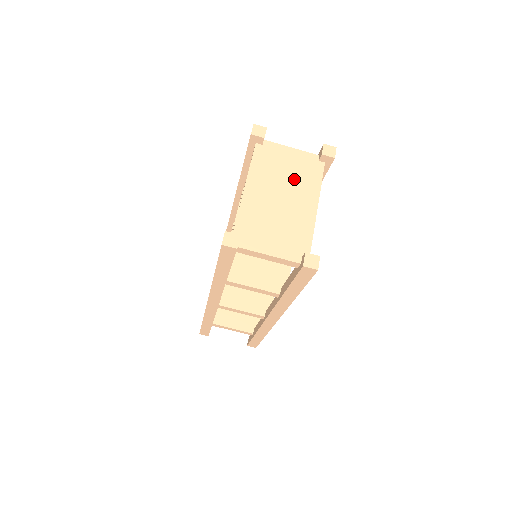
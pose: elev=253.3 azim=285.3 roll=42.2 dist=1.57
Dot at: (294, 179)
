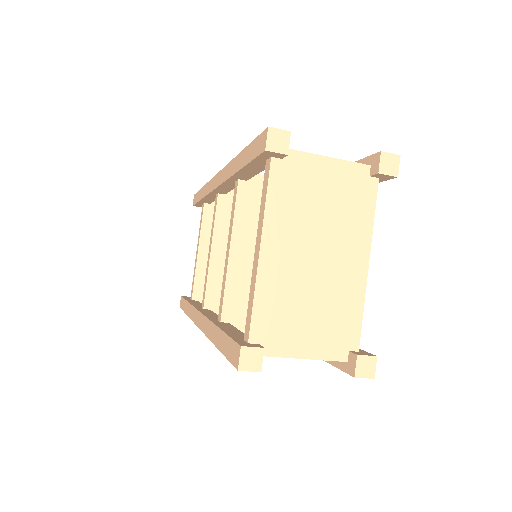
Dot at: (334, 218)
